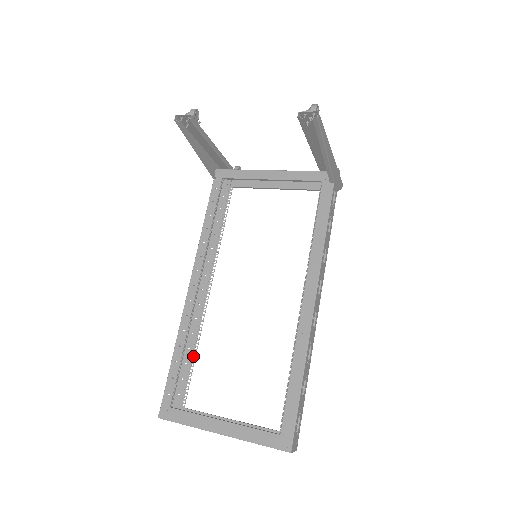
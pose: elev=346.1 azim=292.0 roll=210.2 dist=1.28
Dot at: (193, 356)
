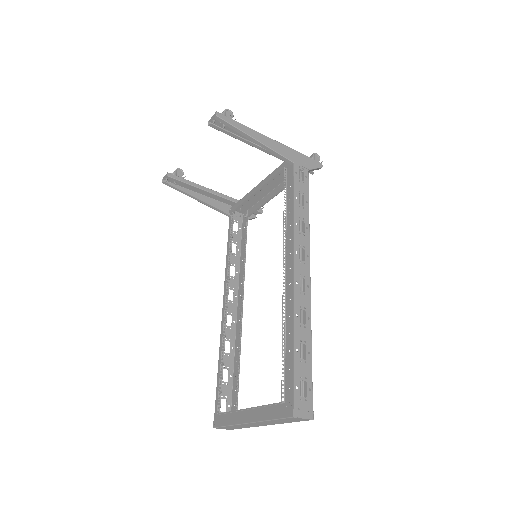
Dot at: (238, 366)
